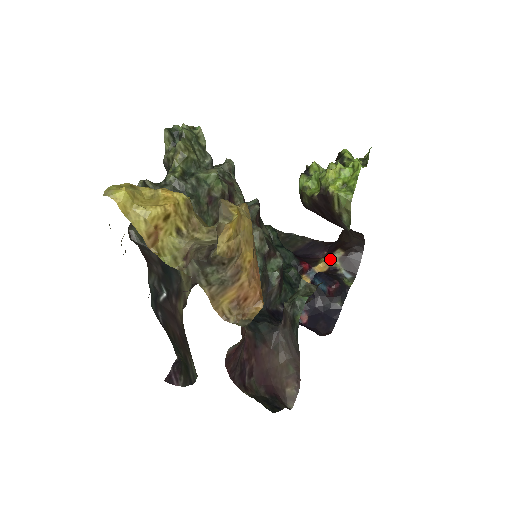
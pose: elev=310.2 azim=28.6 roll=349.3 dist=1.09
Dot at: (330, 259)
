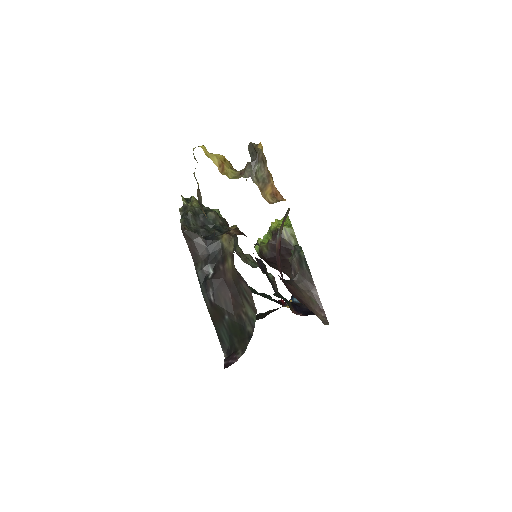
Dot at: occluded
